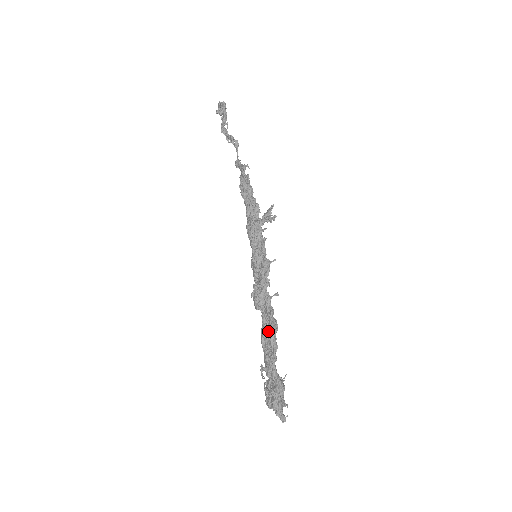
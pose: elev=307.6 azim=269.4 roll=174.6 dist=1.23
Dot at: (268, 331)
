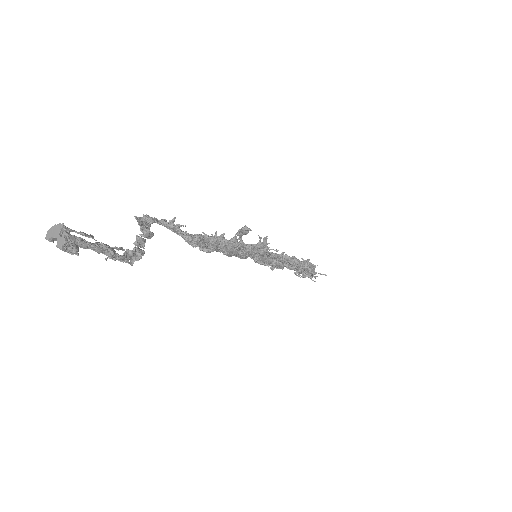
Dot at: (294, 267)
